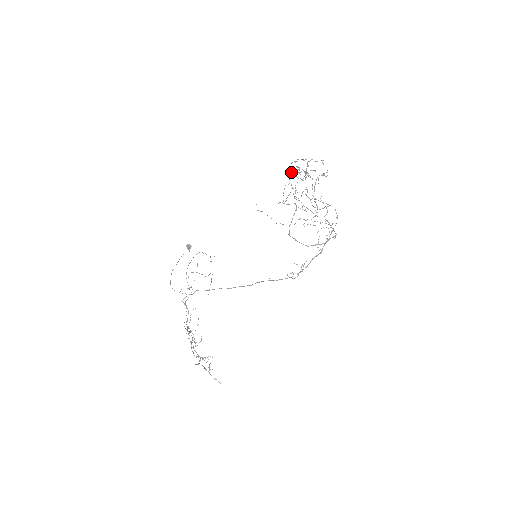
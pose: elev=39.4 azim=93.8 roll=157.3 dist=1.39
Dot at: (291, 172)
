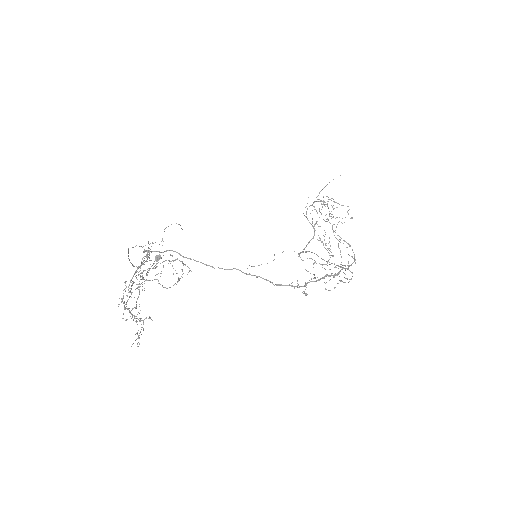
Dot at: (318, 201)
